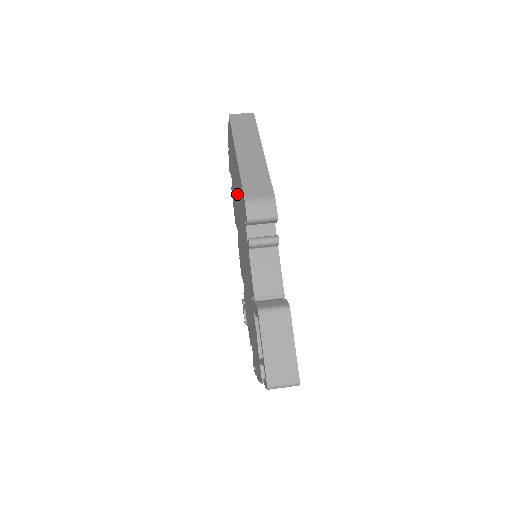
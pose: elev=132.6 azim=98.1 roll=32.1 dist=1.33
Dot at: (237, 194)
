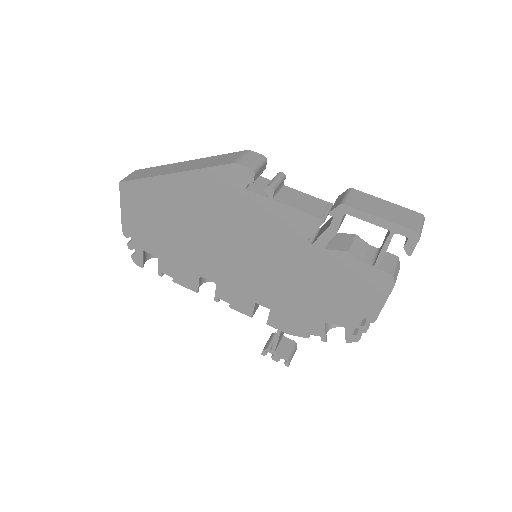
Dot at: (194, 222)
